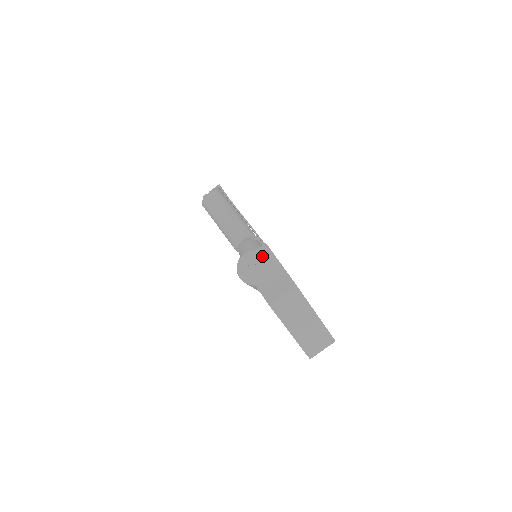
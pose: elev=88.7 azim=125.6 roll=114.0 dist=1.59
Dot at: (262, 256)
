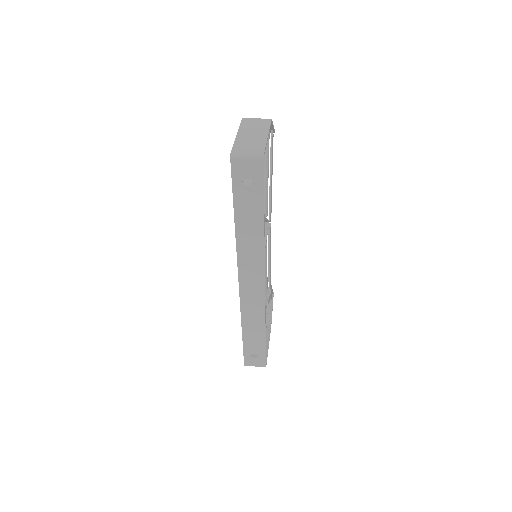
Dot at: occluded
